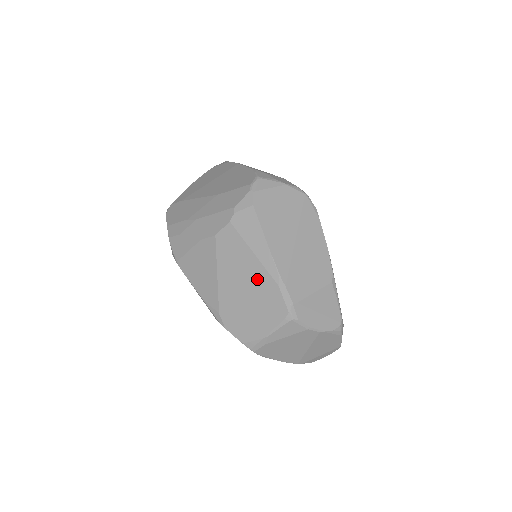
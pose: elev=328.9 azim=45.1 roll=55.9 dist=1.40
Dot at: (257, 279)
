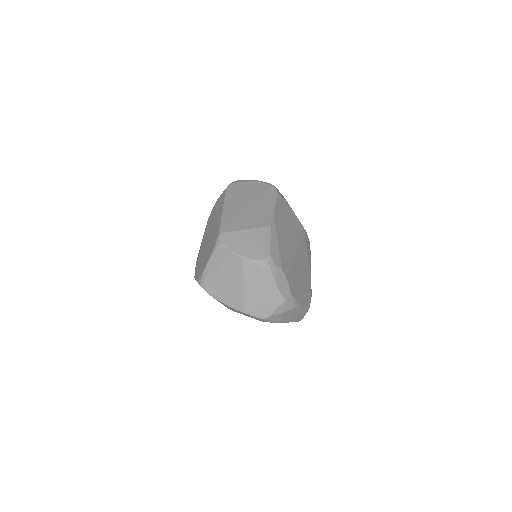
Dot at: (213, 229)
